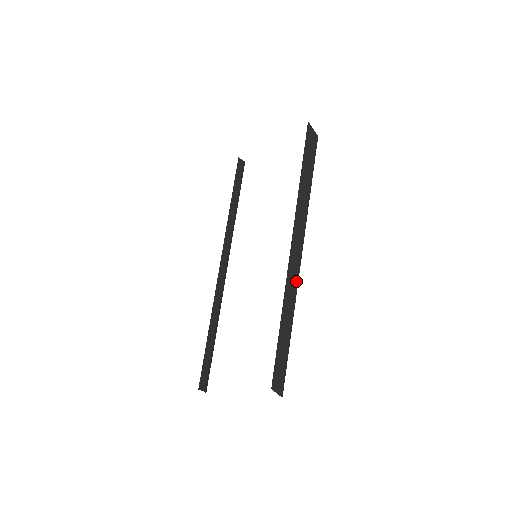
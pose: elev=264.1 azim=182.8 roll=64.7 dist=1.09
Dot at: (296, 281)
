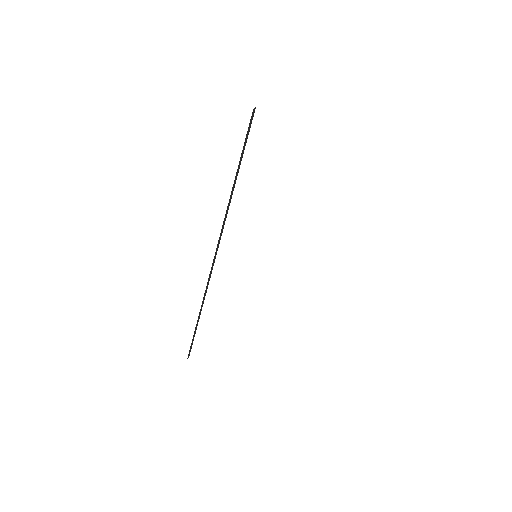
Dot at: occluded
